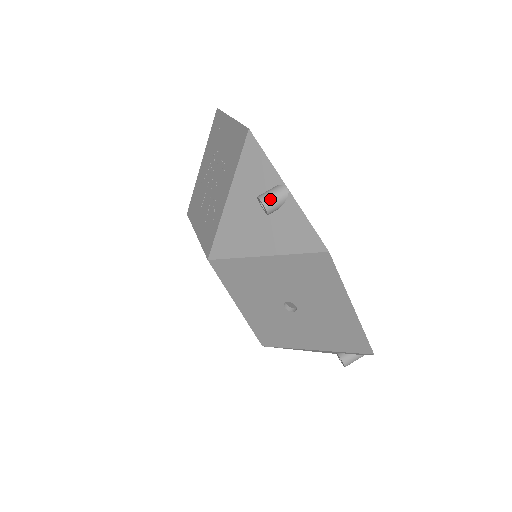
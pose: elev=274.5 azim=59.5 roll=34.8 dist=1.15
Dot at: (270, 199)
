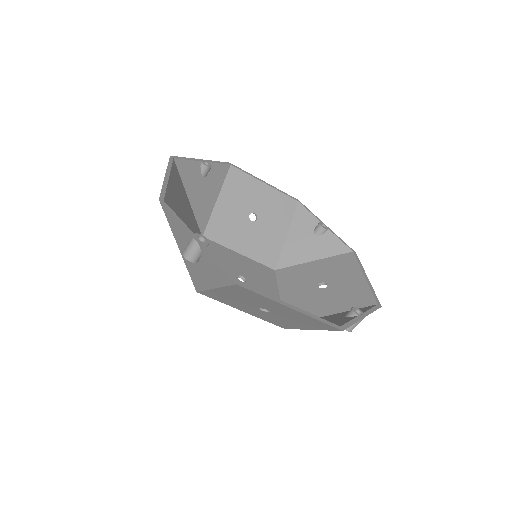
Dot at: (189, 253)
